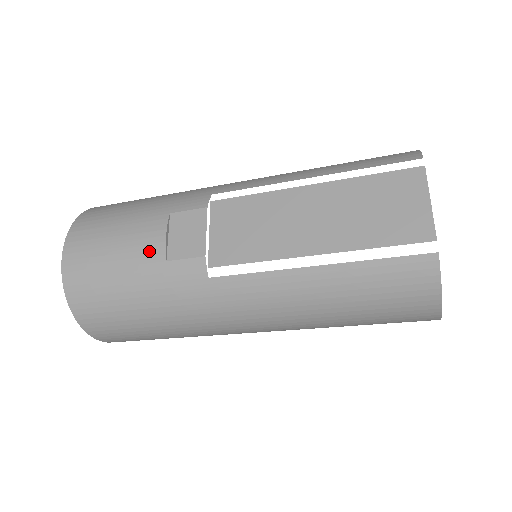
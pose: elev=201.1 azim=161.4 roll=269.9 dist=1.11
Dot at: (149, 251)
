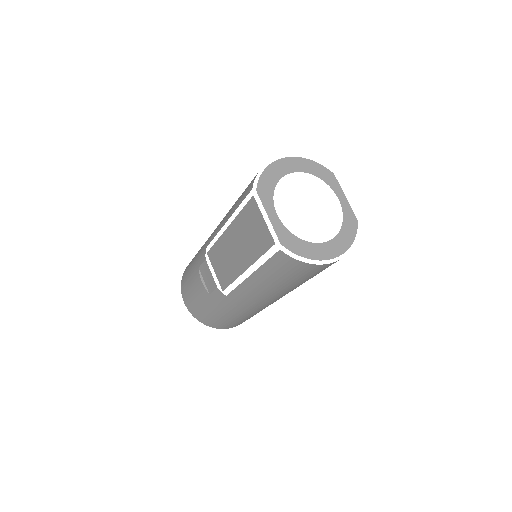
Dot at: (202, 292)
